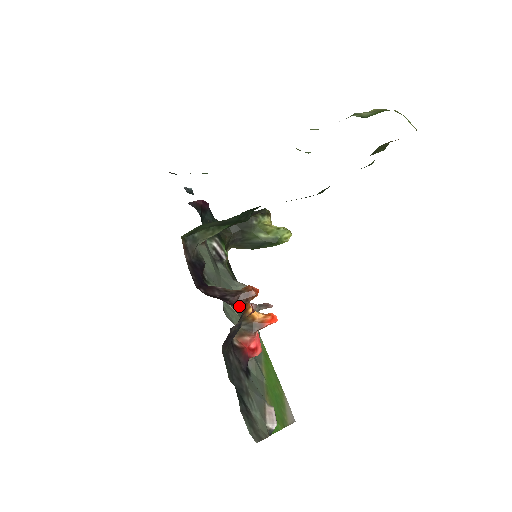
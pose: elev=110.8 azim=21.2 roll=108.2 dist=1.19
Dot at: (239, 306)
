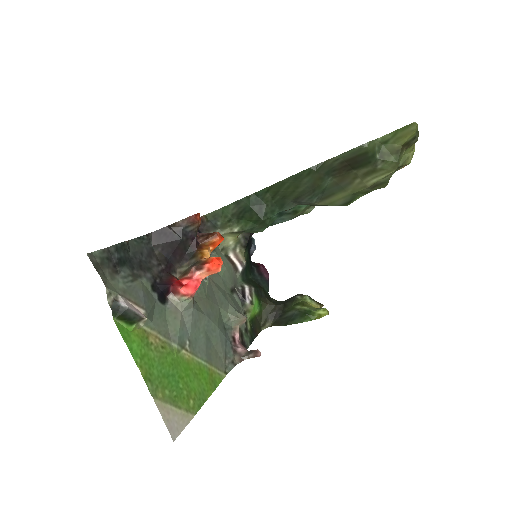
Dot at: (198, 242)
